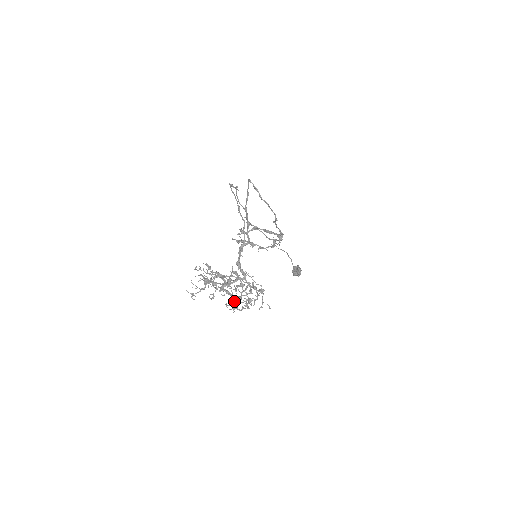
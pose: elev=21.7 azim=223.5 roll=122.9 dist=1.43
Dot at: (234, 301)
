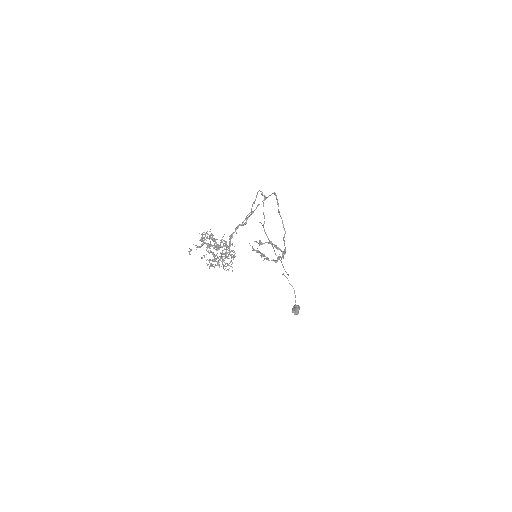
Dot at: (214, 261)
